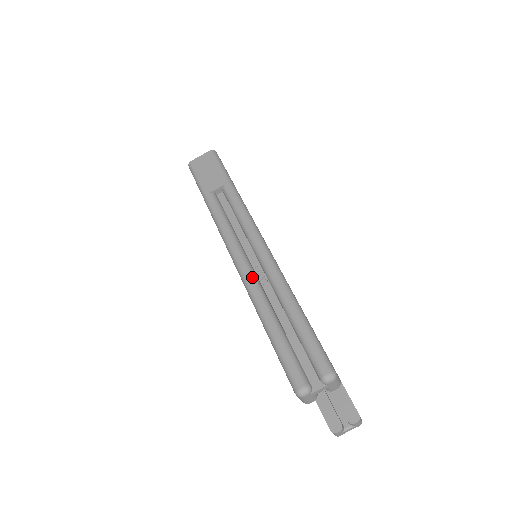
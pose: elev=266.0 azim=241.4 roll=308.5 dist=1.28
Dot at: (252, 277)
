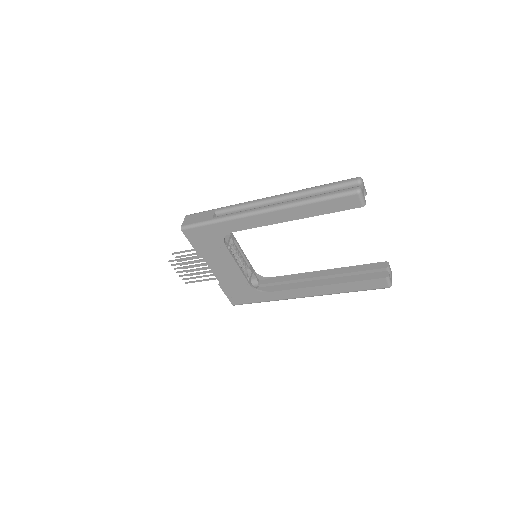
Dot at: (282, 203)
